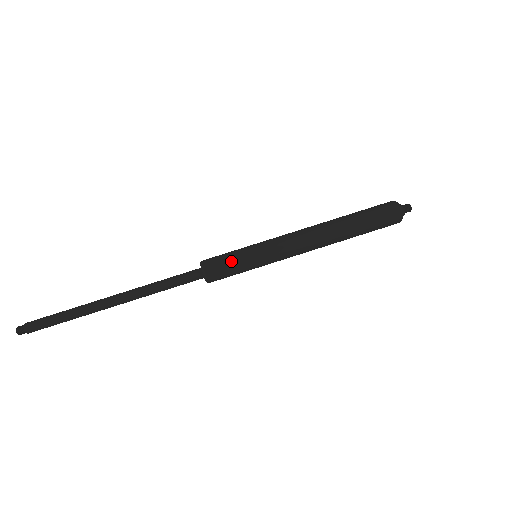
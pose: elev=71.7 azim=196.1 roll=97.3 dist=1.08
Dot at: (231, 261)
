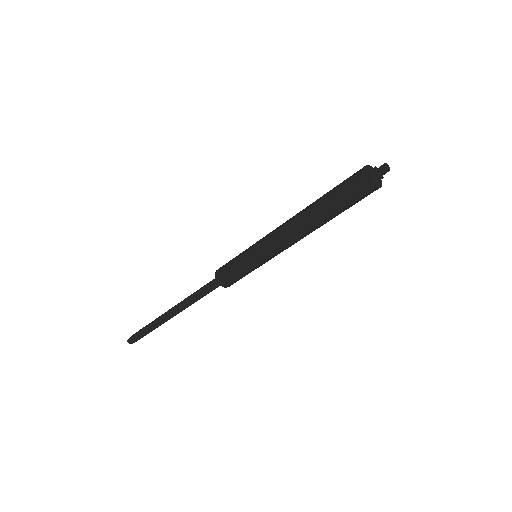
Dot at: (234, 269)
